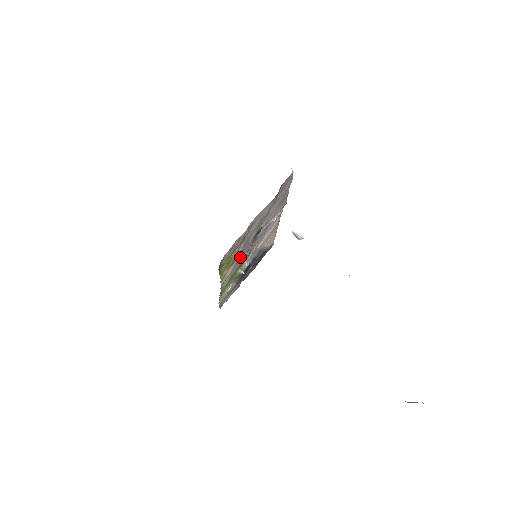
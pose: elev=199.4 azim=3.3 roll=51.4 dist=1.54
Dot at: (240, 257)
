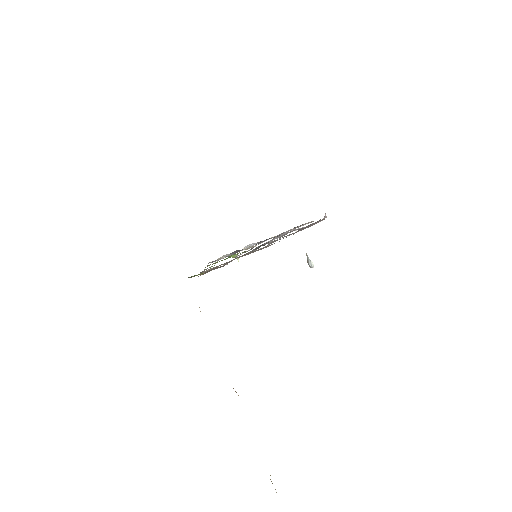
Dot at: occluded
